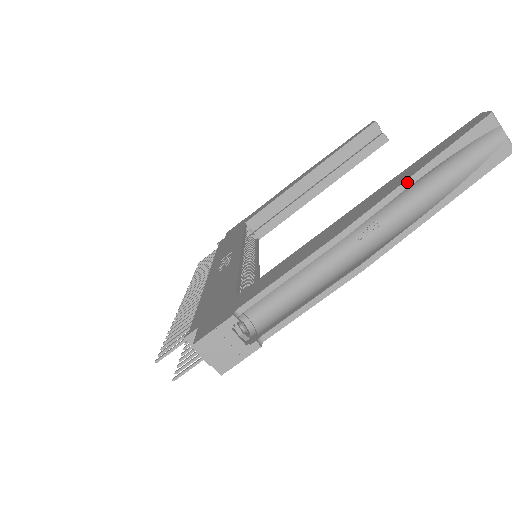
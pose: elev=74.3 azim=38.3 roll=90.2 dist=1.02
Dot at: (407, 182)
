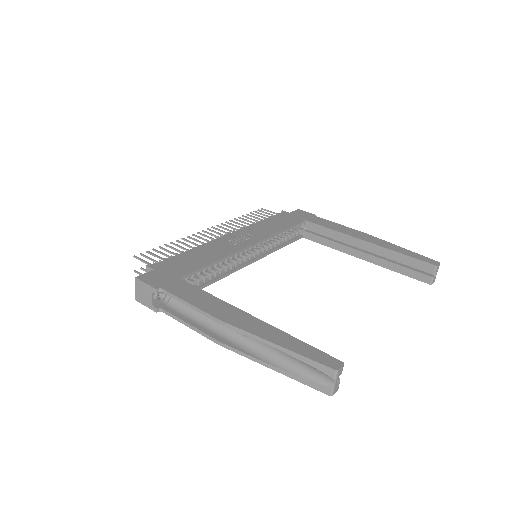
Dot at: (268, 342)
